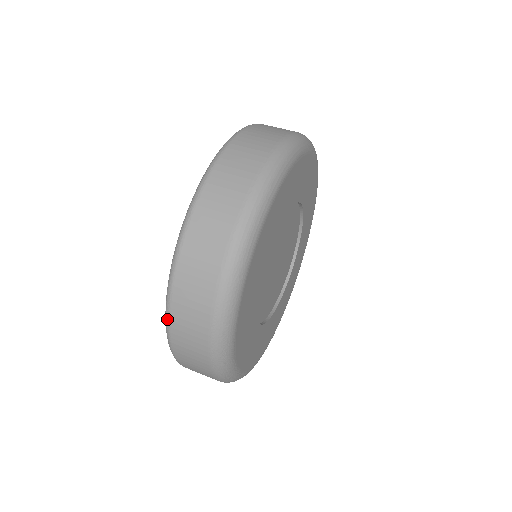
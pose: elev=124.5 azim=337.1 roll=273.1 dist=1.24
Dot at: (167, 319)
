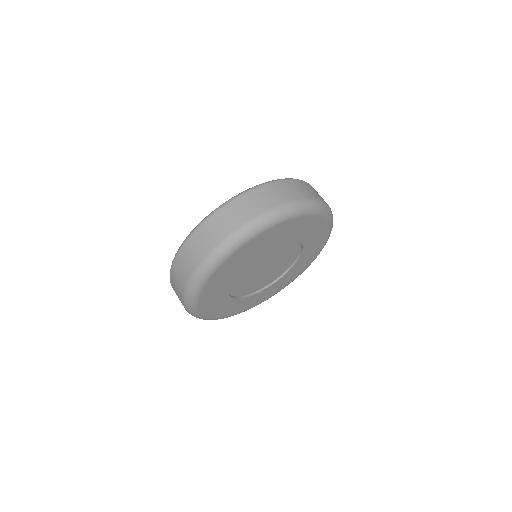
Dot at: (196, 228)
